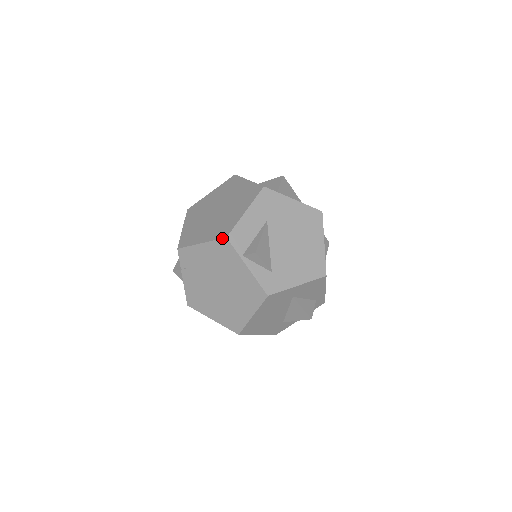
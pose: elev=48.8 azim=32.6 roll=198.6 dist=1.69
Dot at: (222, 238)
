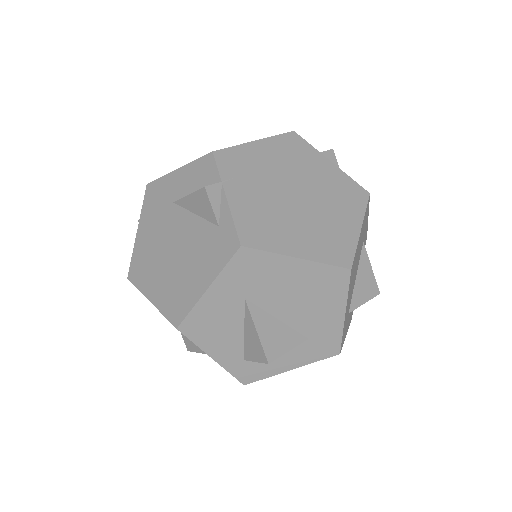
Dot at: (288, 132)
